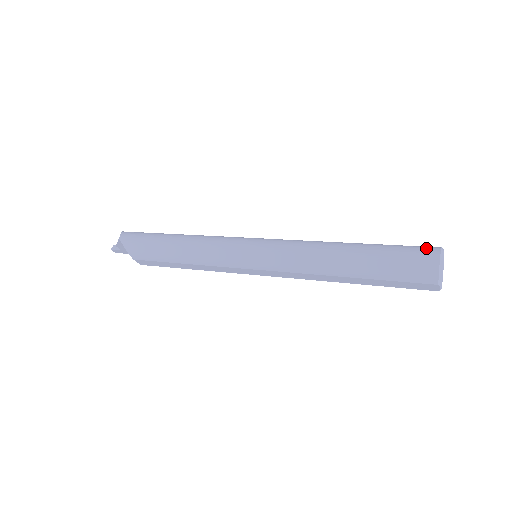
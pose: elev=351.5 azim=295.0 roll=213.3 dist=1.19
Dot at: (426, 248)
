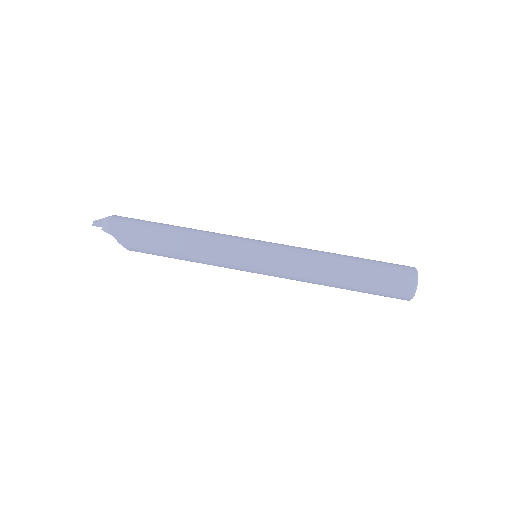
Dot at: (406, 275)
